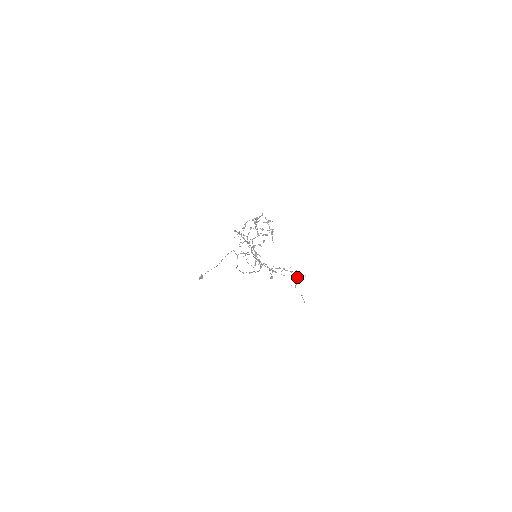
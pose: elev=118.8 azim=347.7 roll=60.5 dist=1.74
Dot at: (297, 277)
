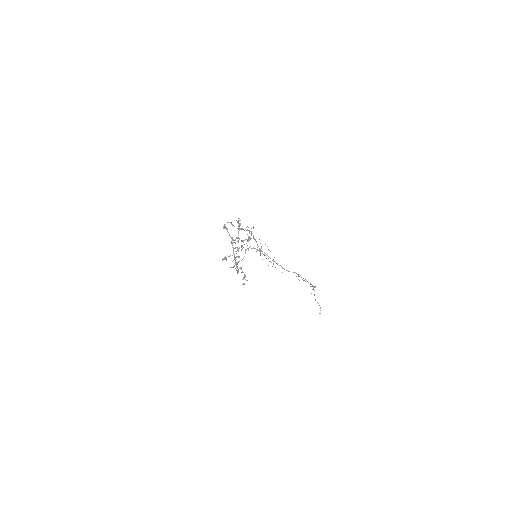
Dot at: occluded
